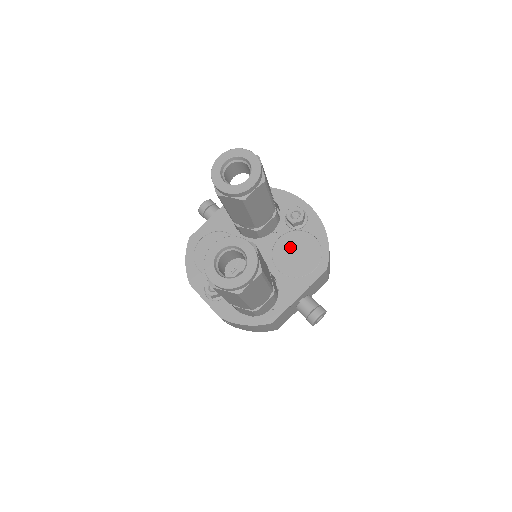
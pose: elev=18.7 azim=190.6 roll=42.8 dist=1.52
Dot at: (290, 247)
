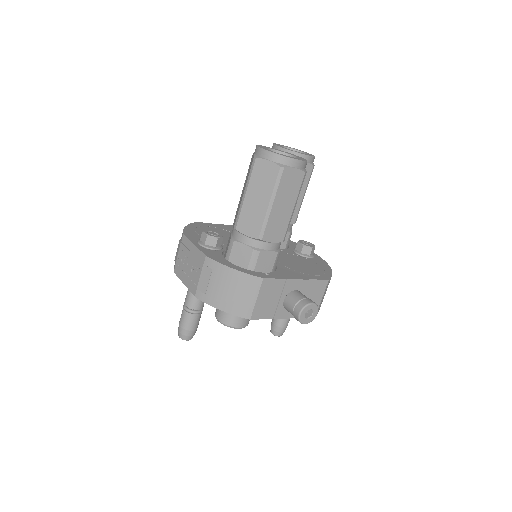
Dot at: (294, 259)
